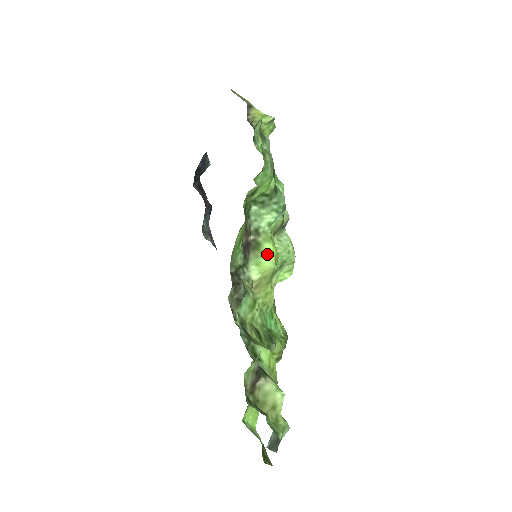
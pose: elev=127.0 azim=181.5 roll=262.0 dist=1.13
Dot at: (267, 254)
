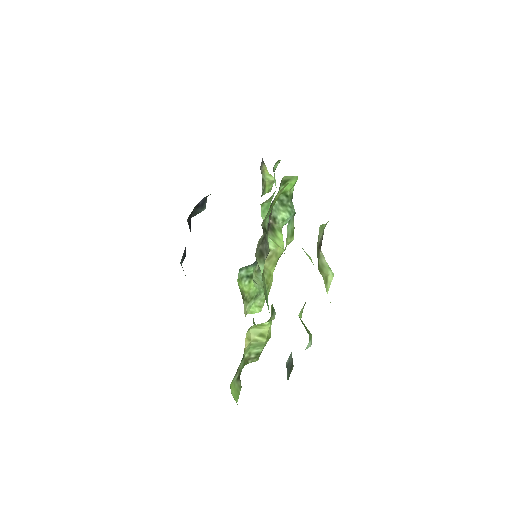
Dot at: (279, 239)
